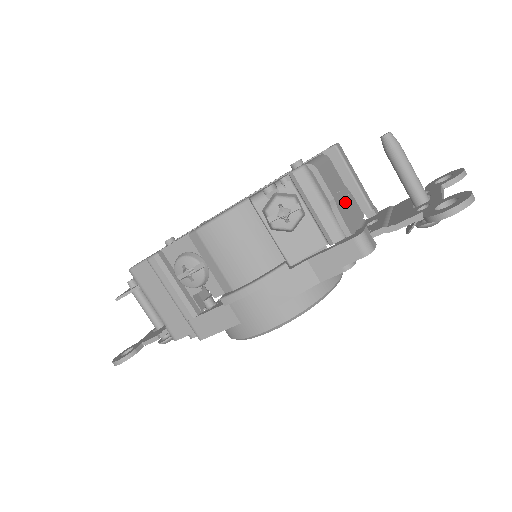
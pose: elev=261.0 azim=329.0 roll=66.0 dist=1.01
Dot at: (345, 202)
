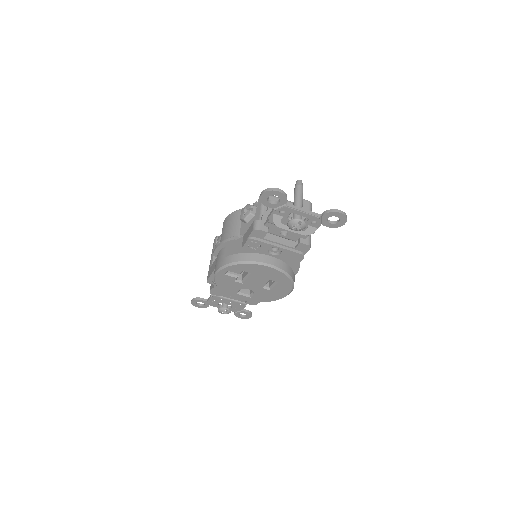
Dot at: occluded
